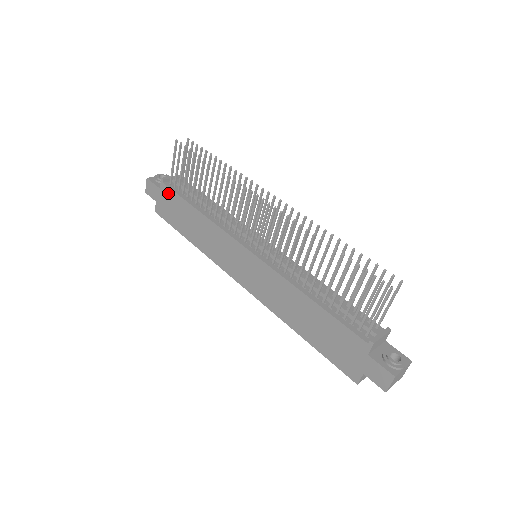
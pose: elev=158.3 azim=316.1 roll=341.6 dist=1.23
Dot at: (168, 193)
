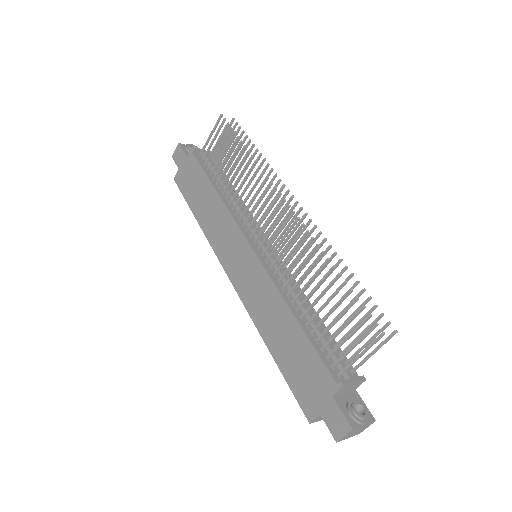
Dot at: (193, 164)
